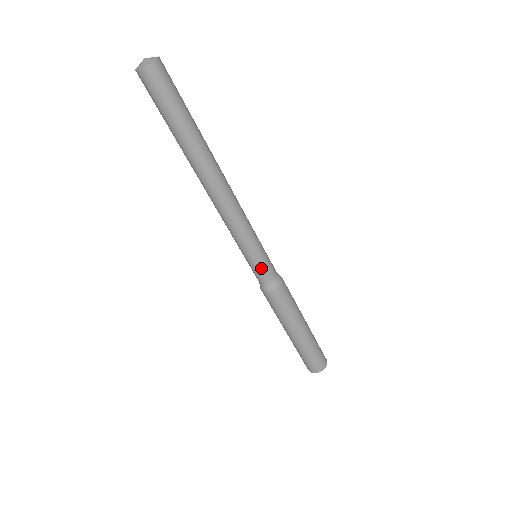
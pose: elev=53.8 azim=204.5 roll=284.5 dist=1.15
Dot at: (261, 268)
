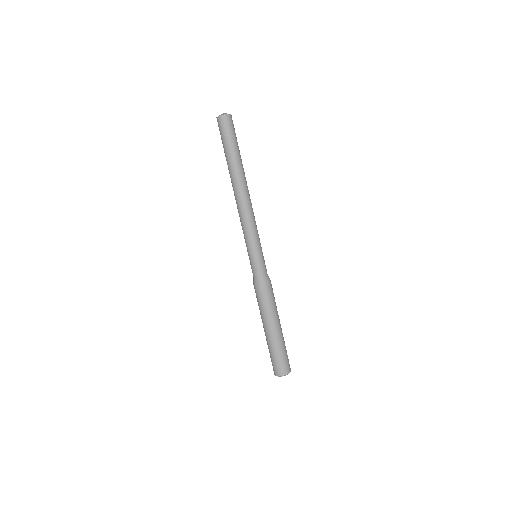
Dot at: (259, 263)
